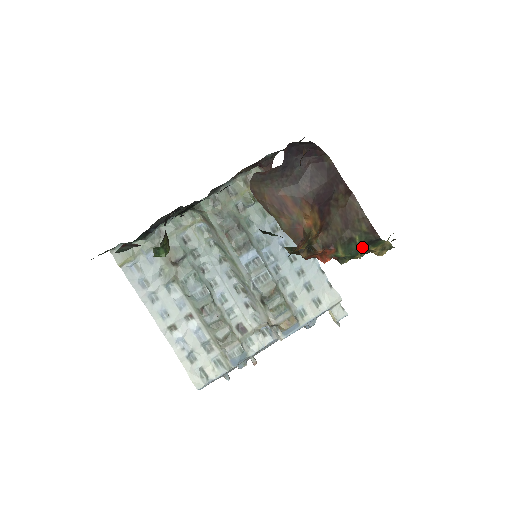
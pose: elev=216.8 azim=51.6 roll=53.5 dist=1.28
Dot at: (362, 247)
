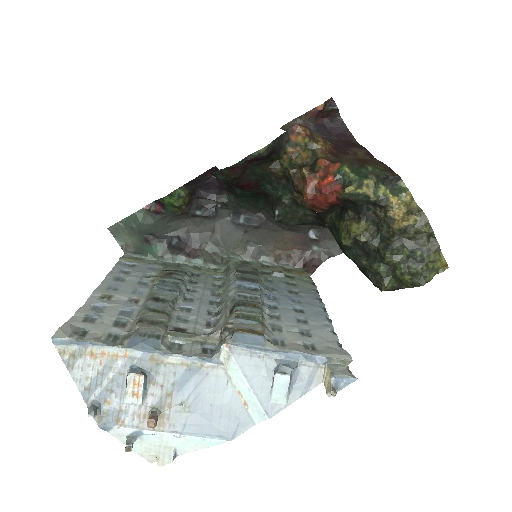
Dot at: (375, 179)
